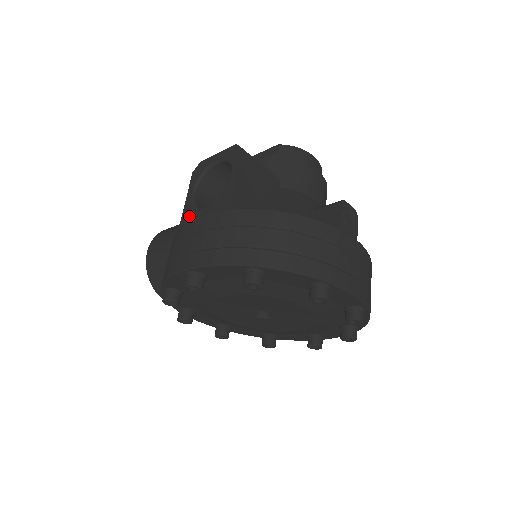
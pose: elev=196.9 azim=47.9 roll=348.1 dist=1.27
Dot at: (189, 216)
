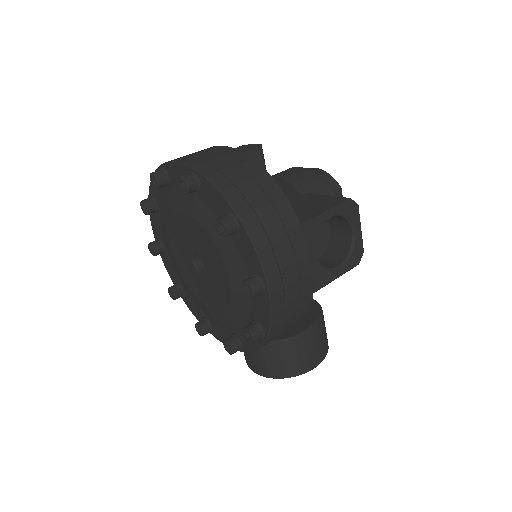
Dot at: occluded
